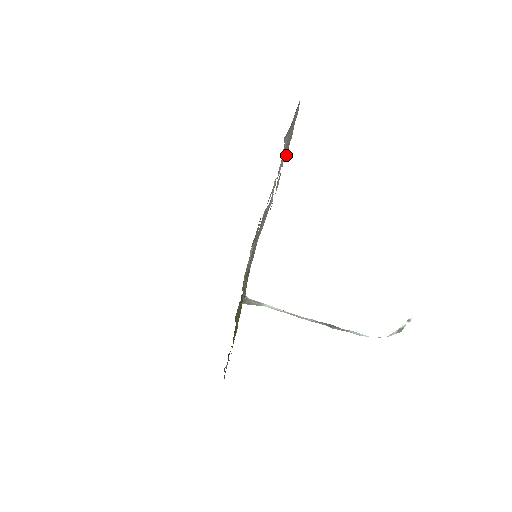
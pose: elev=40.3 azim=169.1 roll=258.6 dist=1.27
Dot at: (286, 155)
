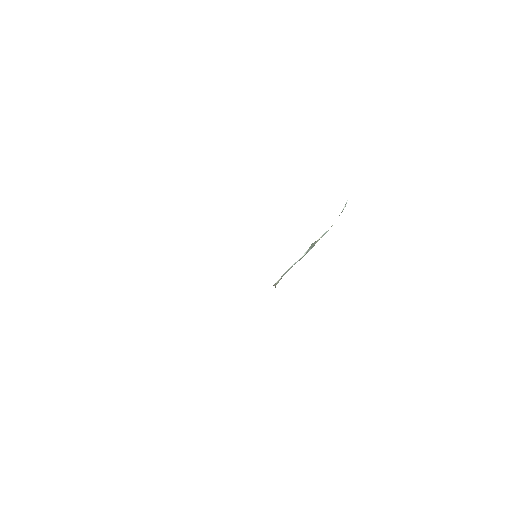
Dot at: occluded
